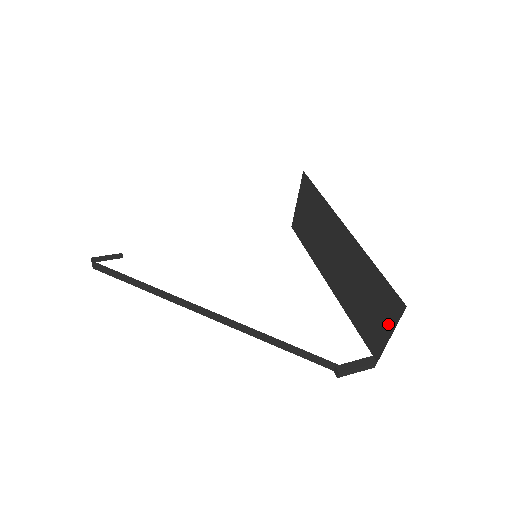
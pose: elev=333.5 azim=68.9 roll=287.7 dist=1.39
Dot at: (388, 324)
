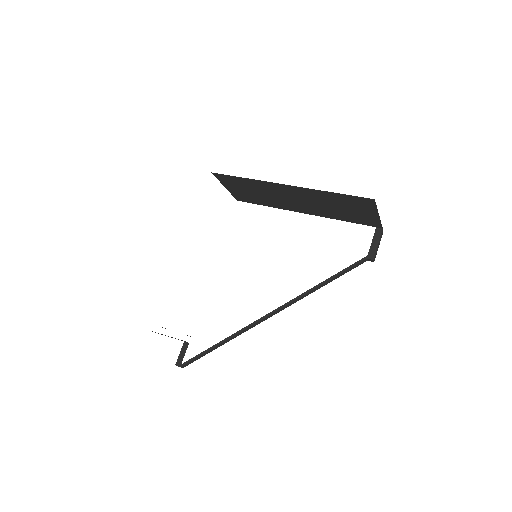
Dot at: (371, 211)
